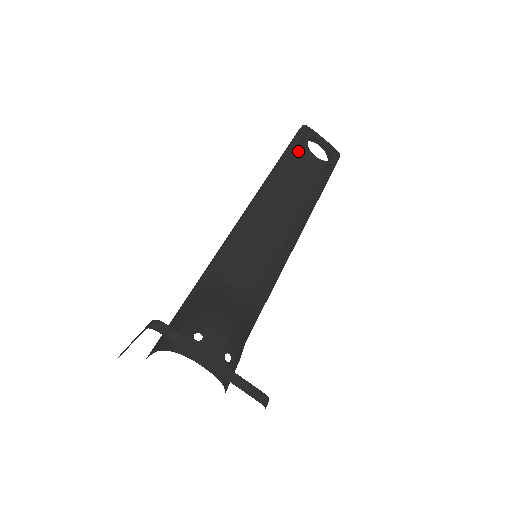
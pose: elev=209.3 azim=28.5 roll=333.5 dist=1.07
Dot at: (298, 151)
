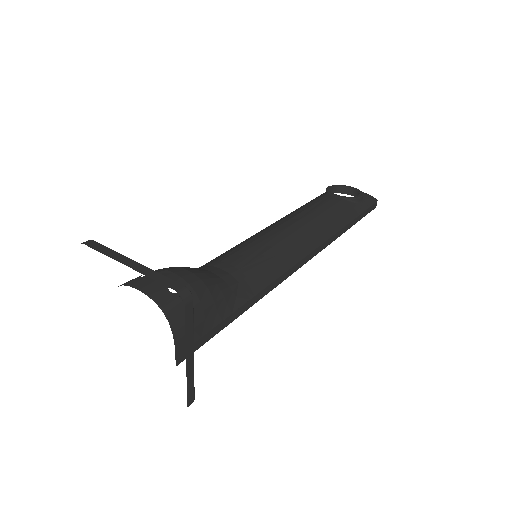
Dot at: (320, 196)
